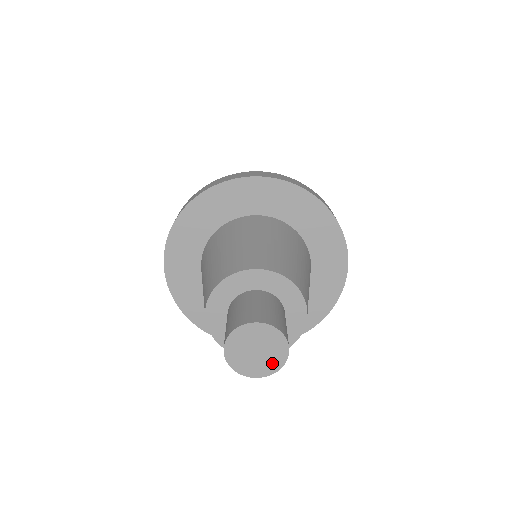
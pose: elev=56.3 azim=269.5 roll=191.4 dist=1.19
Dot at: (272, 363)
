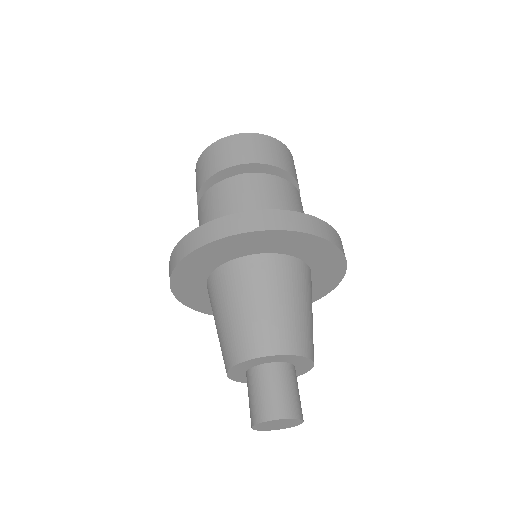
Dot at: (286, 427)
